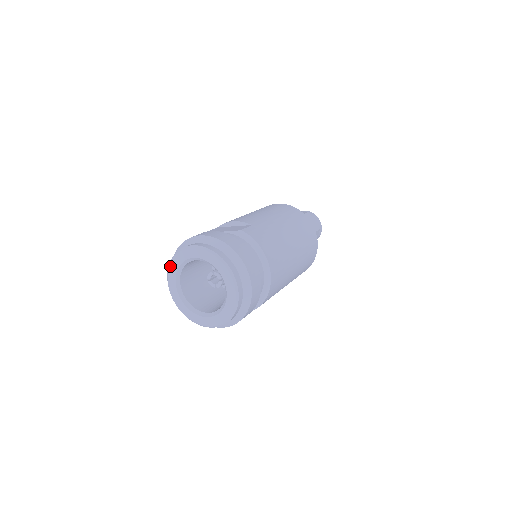
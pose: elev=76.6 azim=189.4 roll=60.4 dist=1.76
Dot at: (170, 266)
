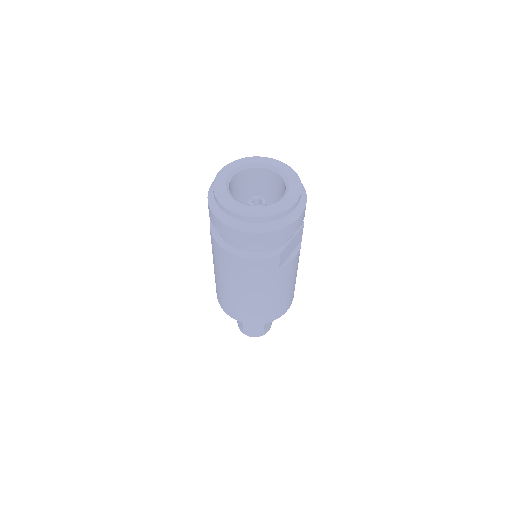
Dot at: (218, 194)
